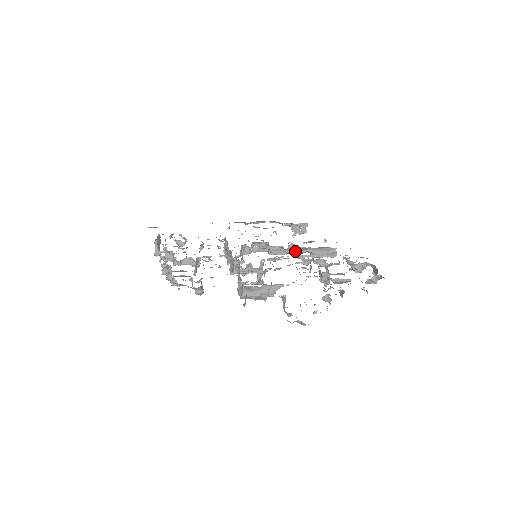
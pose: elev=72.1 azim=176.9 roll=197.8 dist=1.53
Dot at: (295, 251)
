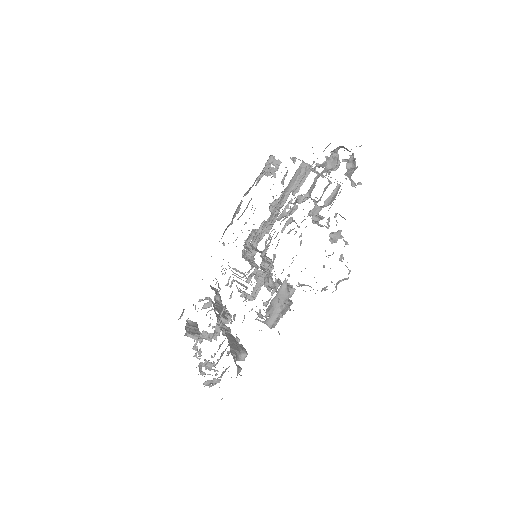
Dot at: (281, 204)
